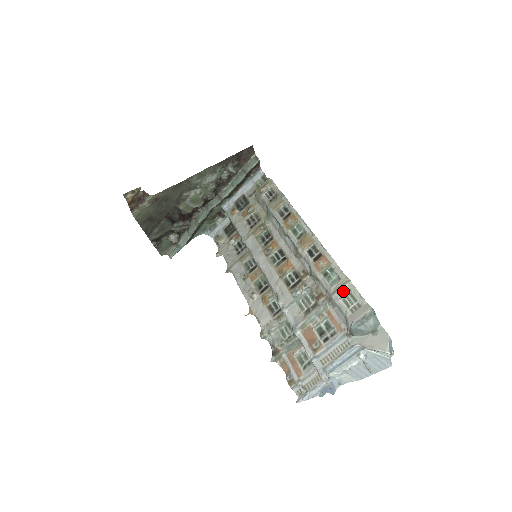
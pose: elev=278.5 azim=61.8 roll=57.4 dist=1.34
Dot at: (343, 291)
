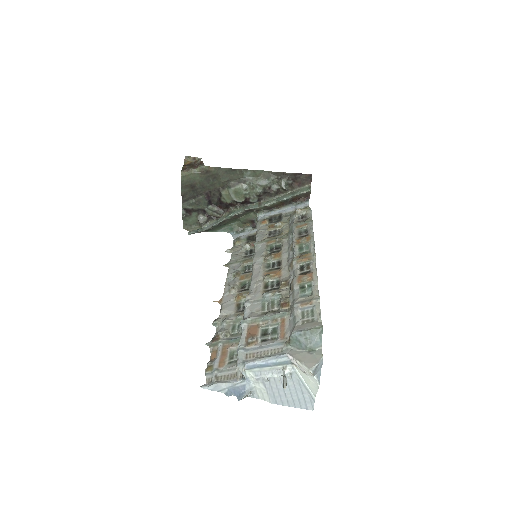
Dot at: (307, 304)
